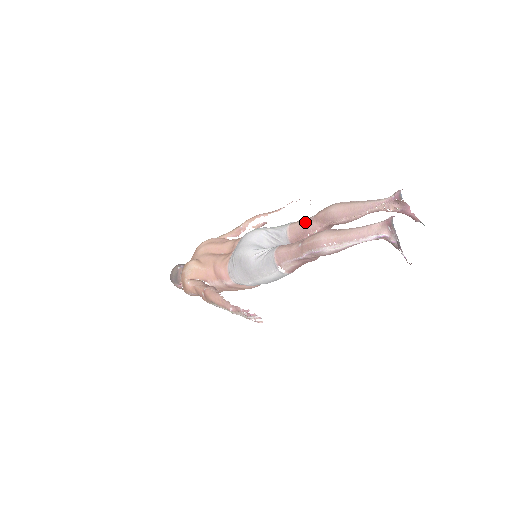
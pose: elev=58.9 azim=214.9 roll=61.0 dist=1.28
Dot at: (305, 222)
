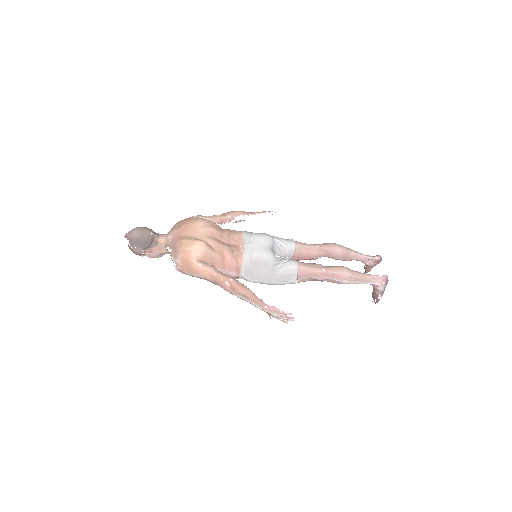
Dot at: (311, 247)
